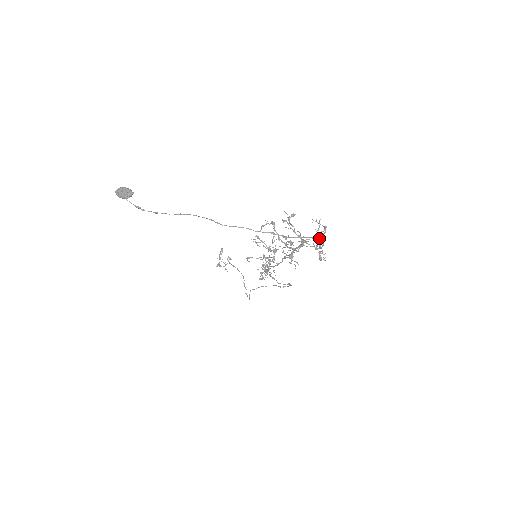
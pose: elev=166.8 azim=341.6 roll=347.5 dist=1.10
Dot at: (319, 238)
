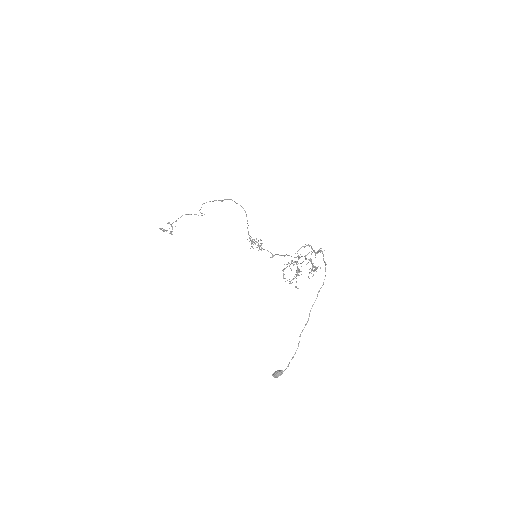
Dot at: occluded
